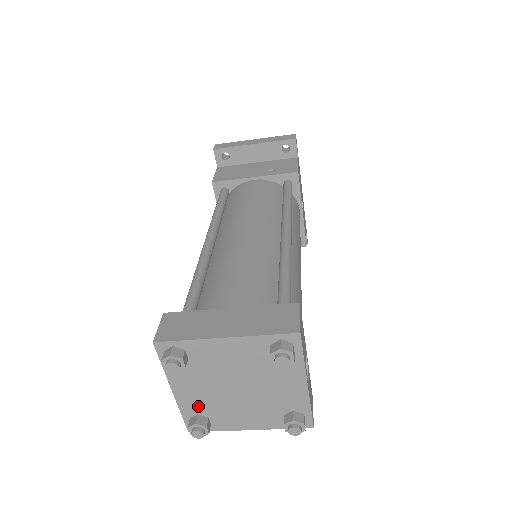
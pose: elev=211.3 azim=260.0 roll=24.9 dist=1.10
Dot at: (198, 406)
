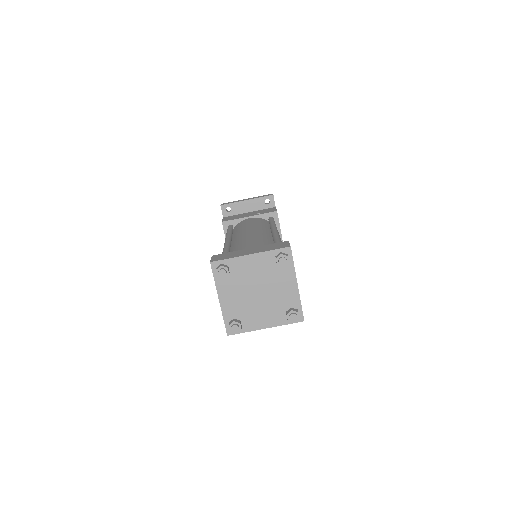
Dot at: (234, 311)
